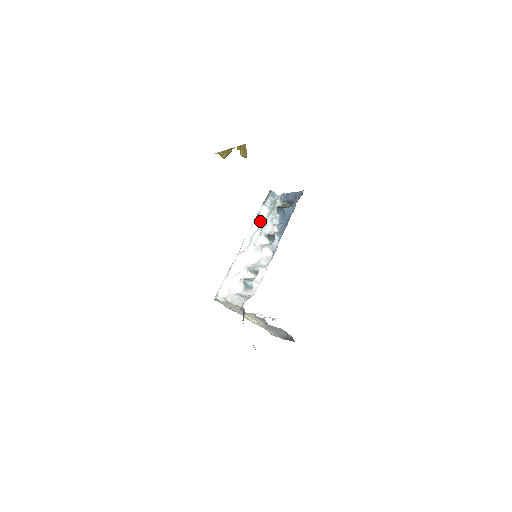
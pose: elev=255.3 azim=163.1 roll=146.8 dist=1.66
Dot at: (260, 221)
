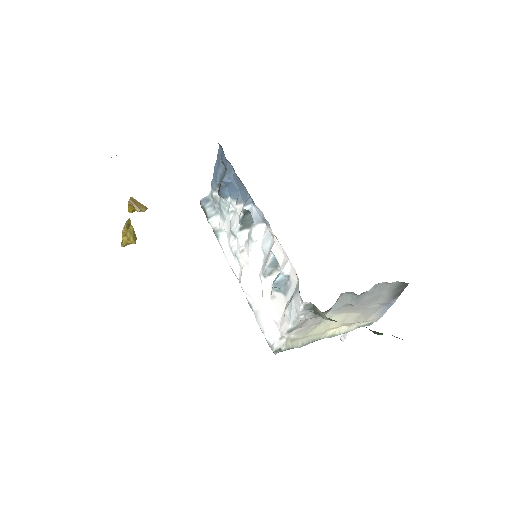
Dot at: (222, 232)
